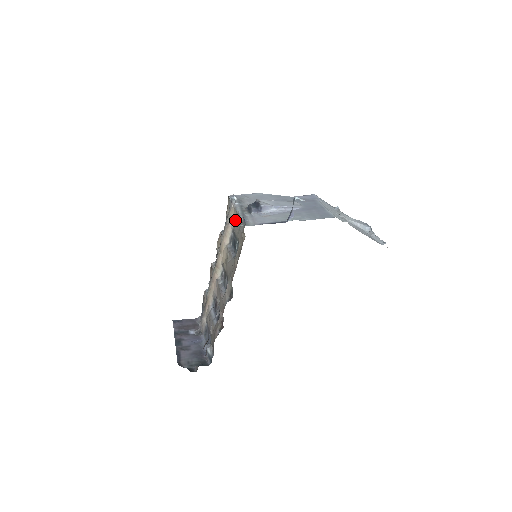
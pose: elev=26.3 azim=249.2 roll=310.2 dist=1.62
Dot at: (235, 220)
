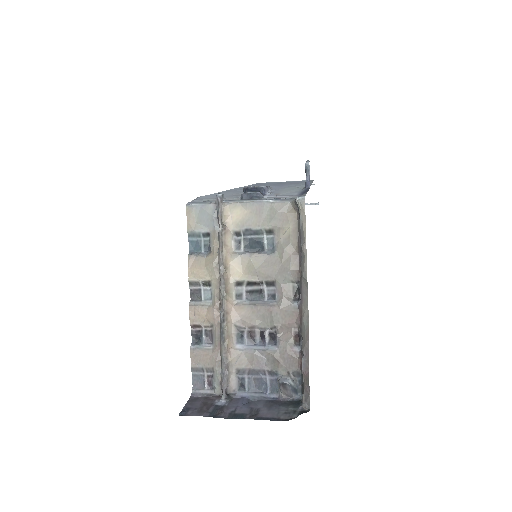
Dot at: (242, 215)
